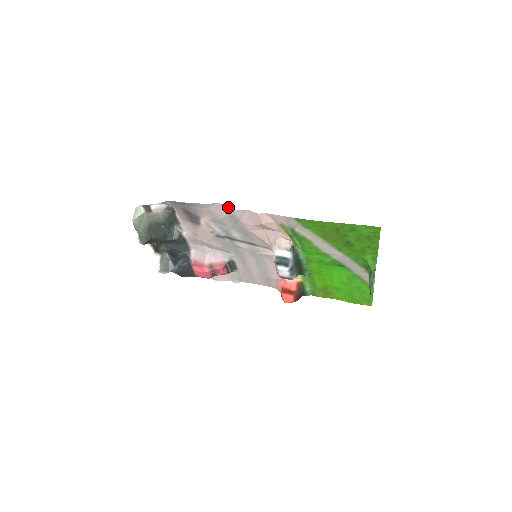
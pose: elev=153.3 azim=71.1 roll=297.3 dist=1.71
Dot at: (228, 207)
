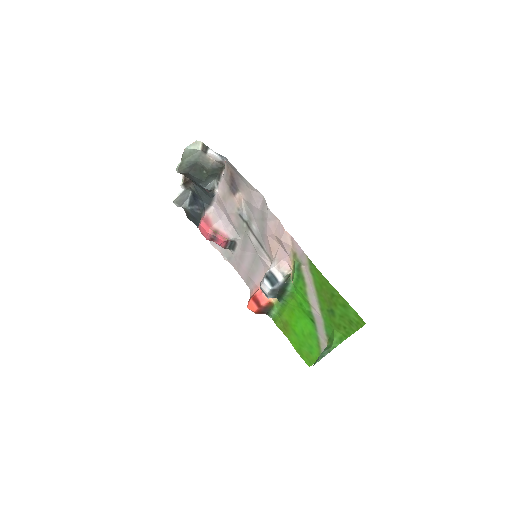
Dot at: occluded
